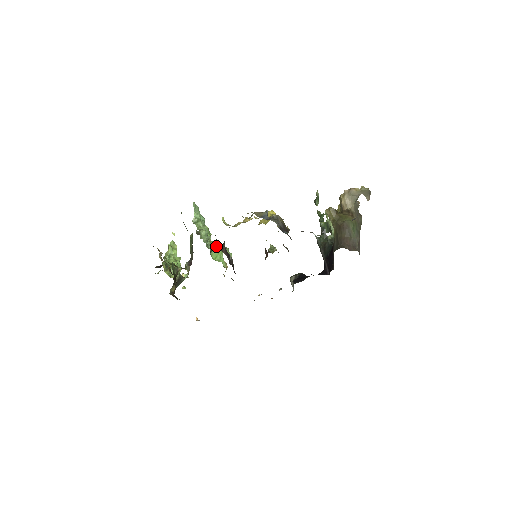
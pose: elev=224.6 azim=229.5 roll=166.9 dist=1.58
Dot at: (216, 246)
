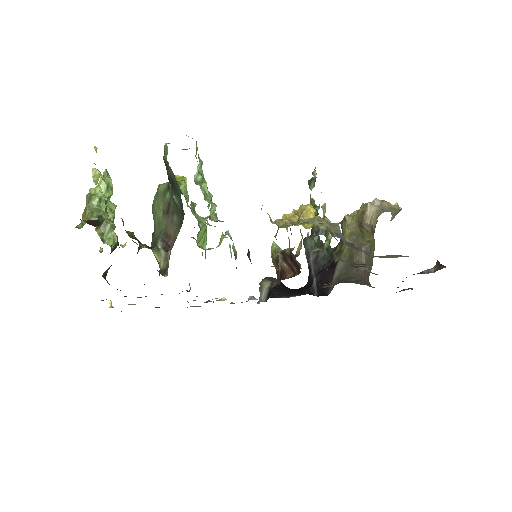
Dot at: (204, 222)
